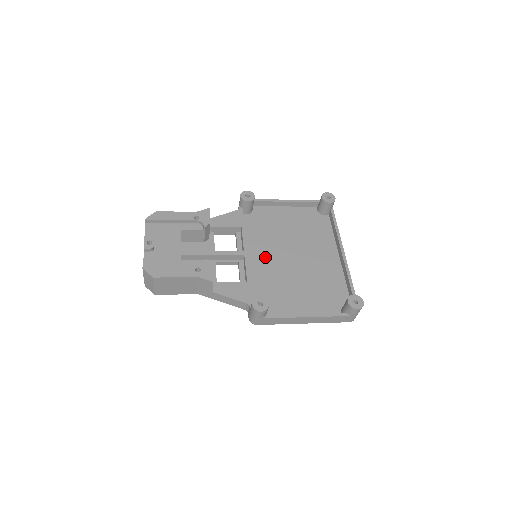
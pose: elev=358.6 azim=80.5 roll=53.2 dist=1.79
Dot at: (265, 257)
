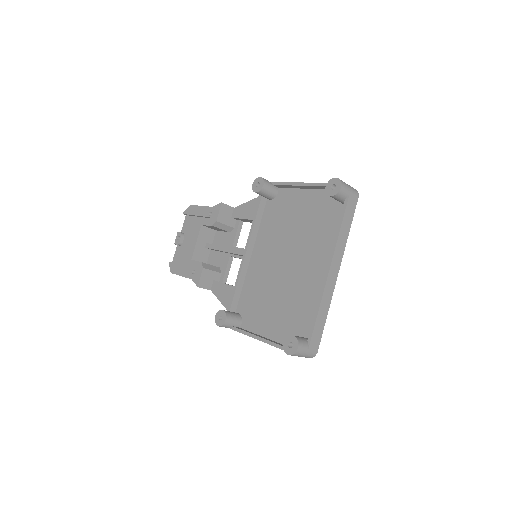
Dot at: (265, 258)
